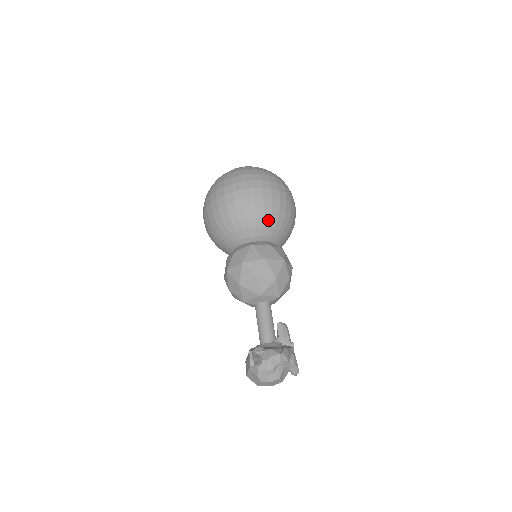
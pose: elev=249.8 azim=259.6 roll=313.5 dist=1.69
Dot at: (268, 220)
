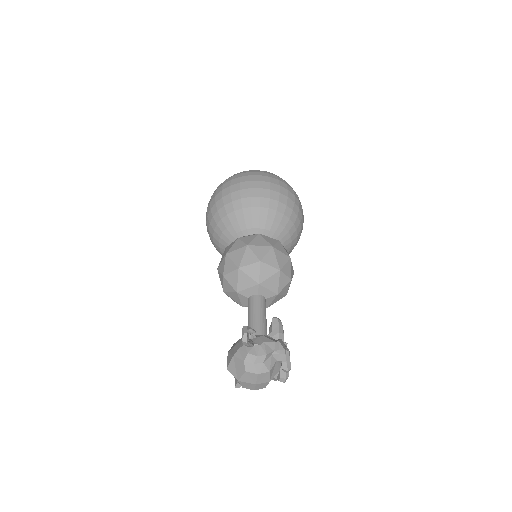
Dot at: (280, 216)
